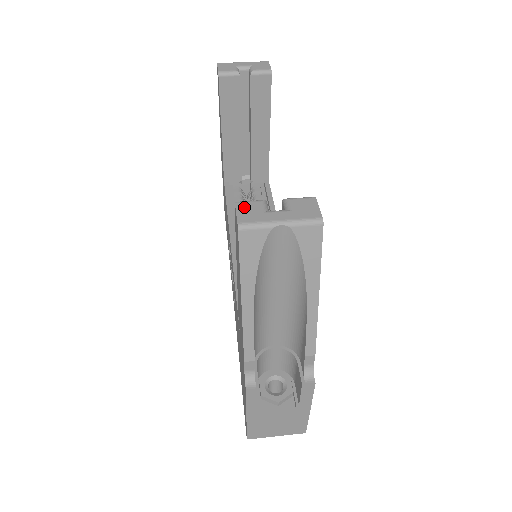
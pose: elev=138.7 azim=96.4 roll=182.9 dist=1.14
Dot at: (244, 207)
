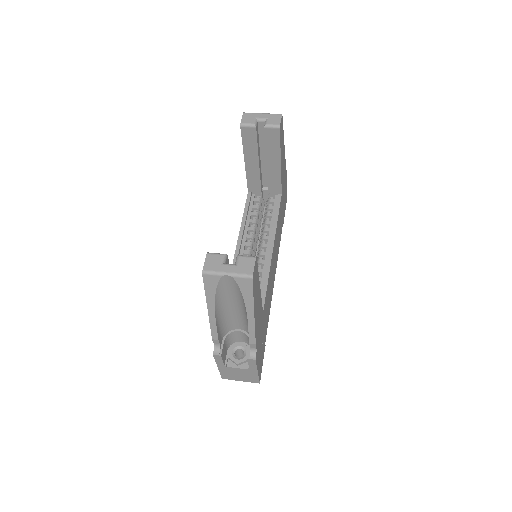
Dot at: (211, 258)
